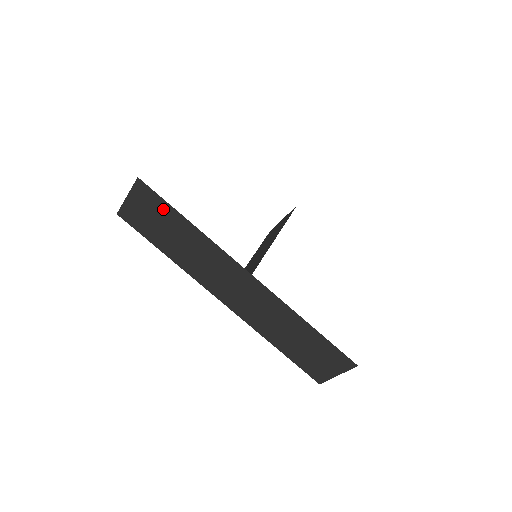
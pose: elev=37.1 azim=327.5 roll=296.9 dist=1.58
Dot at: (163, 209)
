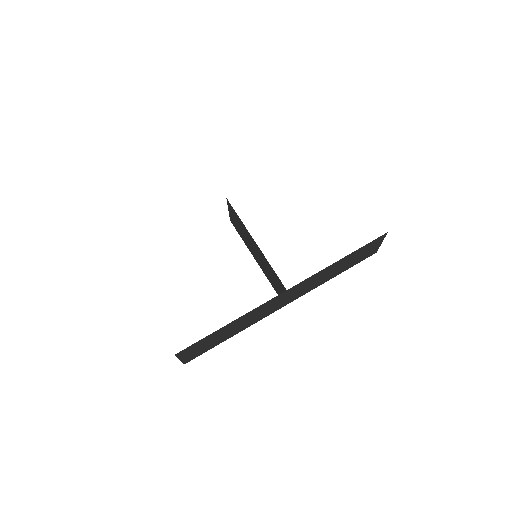
Dot at: (206, 340)
